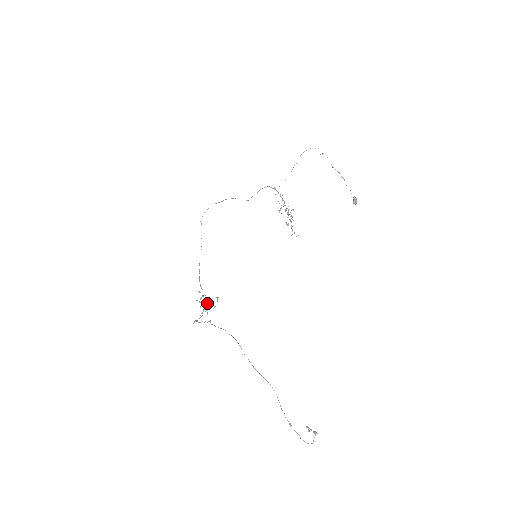
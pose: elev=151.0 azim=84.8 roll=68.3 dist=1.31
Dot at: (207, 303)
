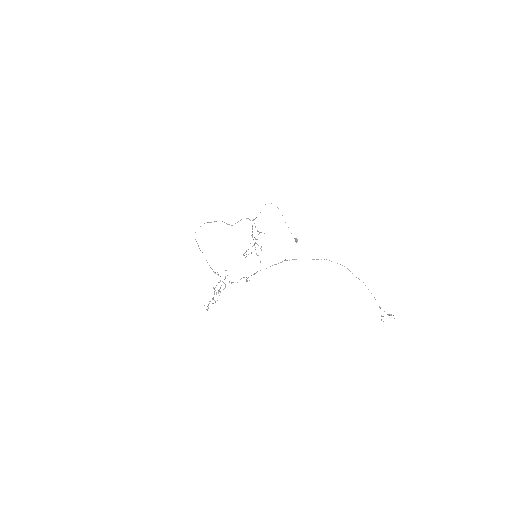
Dot at: (232, 282)
